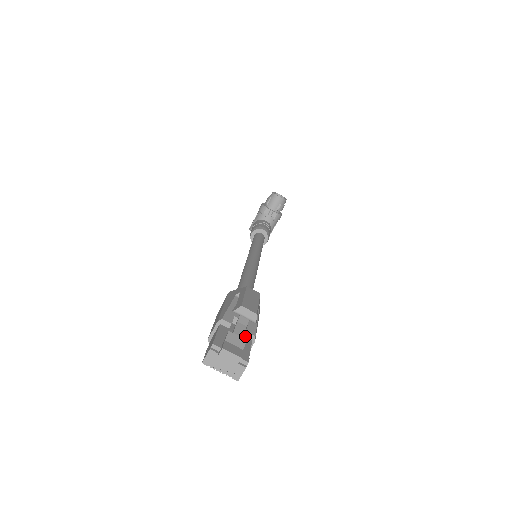
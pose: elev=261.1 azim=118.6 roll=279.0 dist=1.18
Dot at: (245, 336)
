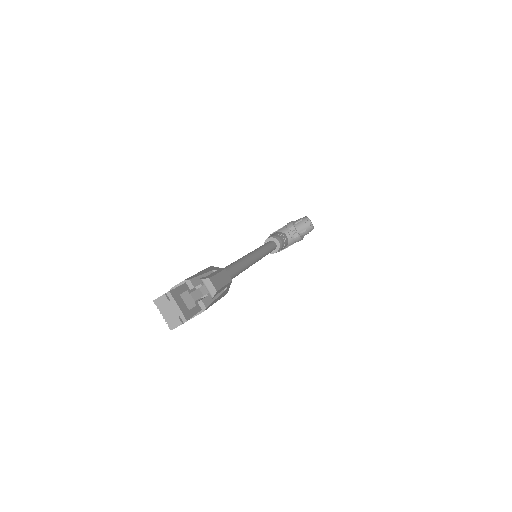
Dot at: (199, 303)
